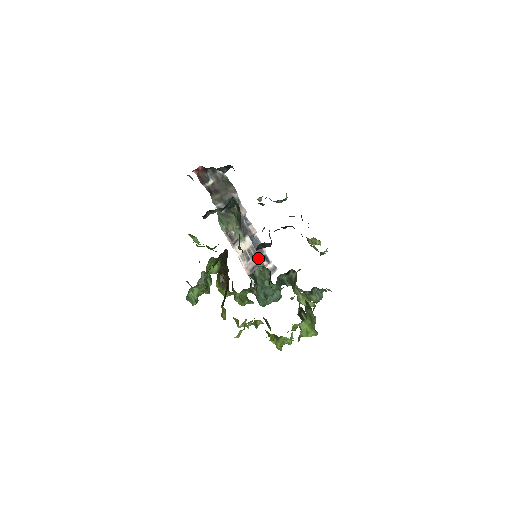
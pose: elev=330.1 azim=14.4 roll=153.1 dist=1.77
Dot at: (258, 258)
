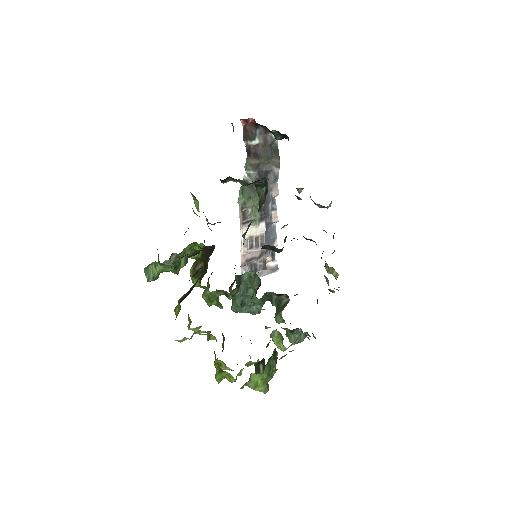
Dot at: (263, 251)
